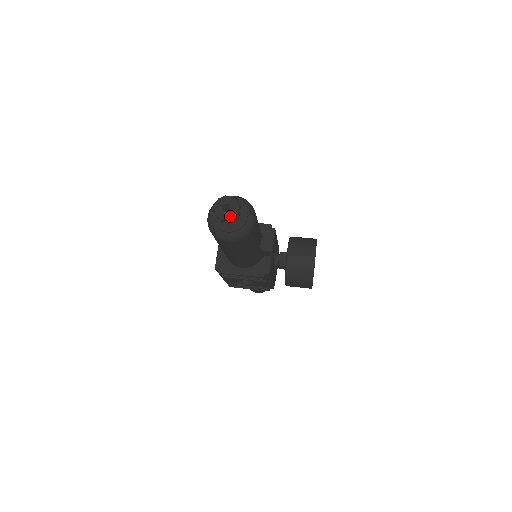
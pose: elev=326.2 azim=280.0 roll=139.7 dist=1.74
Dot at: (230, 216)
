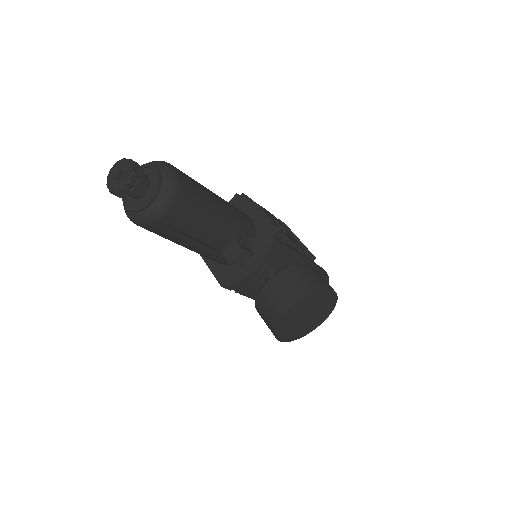
Dot at: (113, 188)
